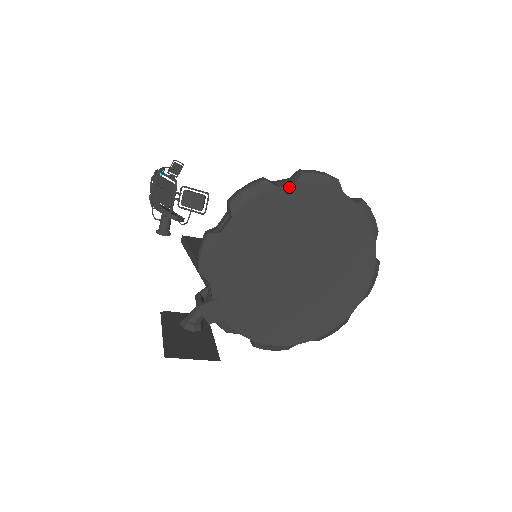
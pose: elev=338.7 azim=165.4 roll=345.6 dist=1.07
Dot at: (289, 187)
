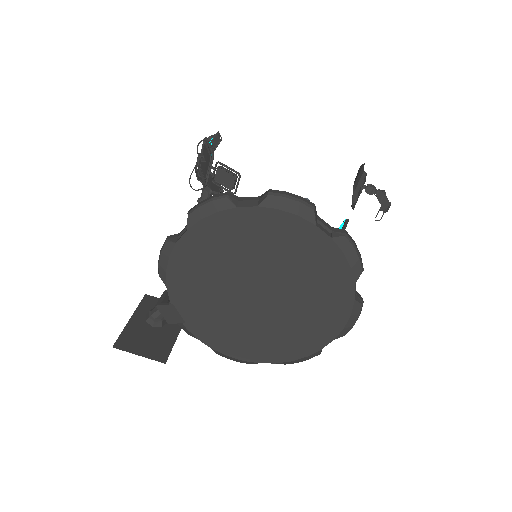
Dot at: (250, 209)
